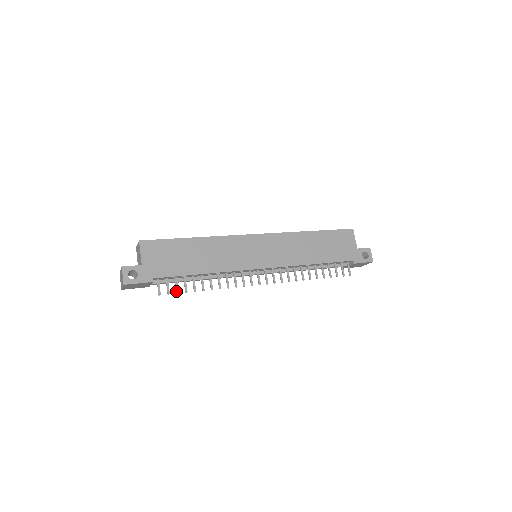
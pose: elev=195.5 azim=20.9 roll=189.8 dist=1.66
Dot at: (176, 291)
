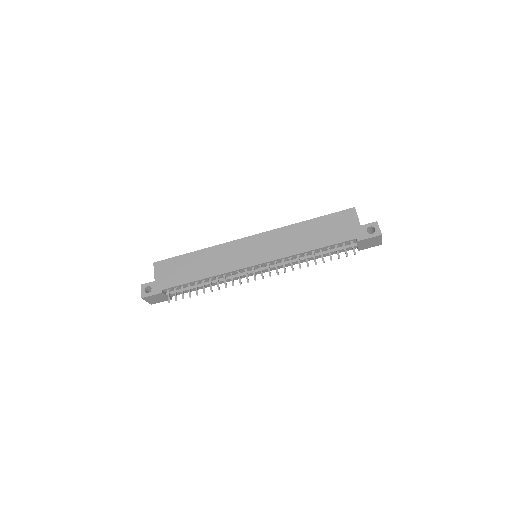
Dot at: (182, 297)
